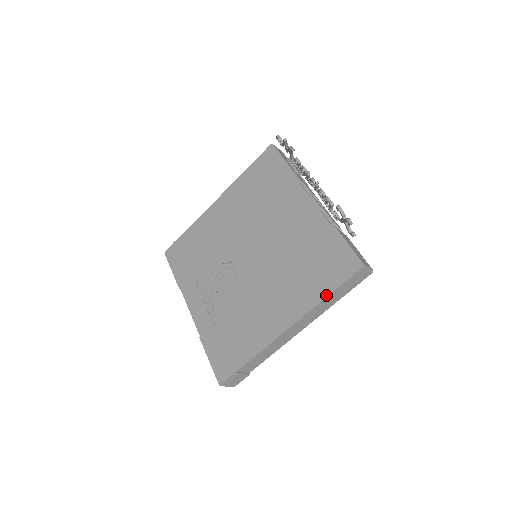
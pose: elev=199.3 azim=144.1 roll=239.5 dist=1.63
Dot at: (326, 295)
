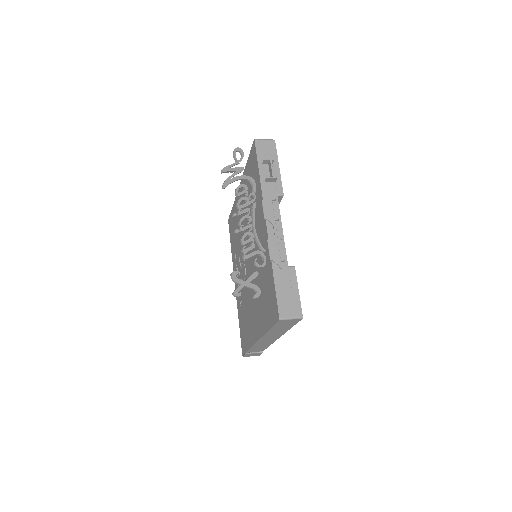
Dot at: (268, 329)
